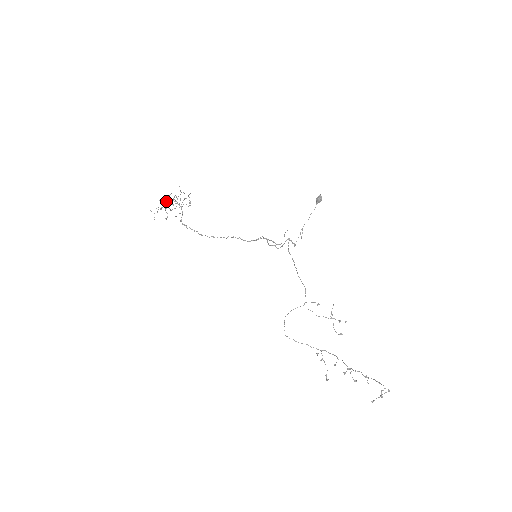
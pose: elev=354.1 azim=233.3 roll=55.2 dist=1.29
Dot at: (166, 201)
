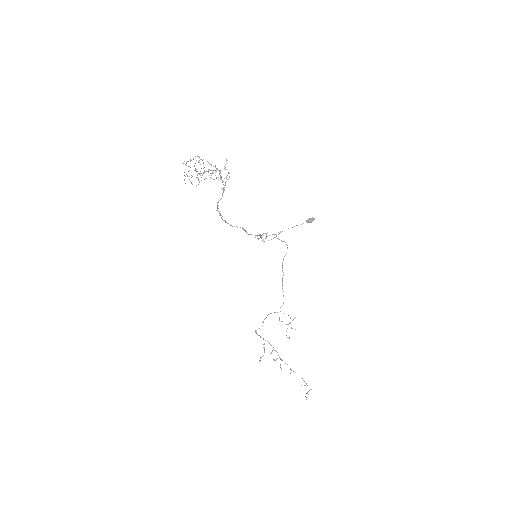
Dot at: occluded
